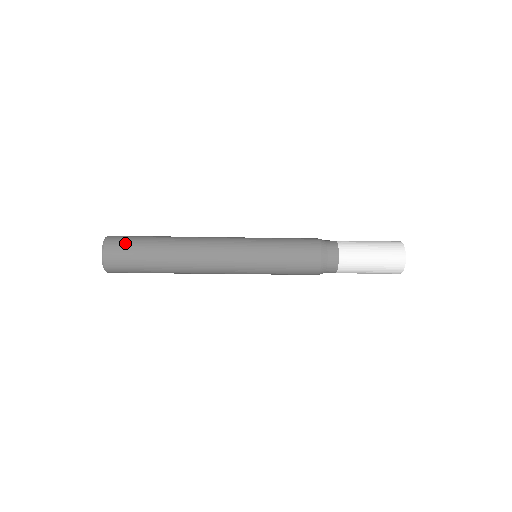
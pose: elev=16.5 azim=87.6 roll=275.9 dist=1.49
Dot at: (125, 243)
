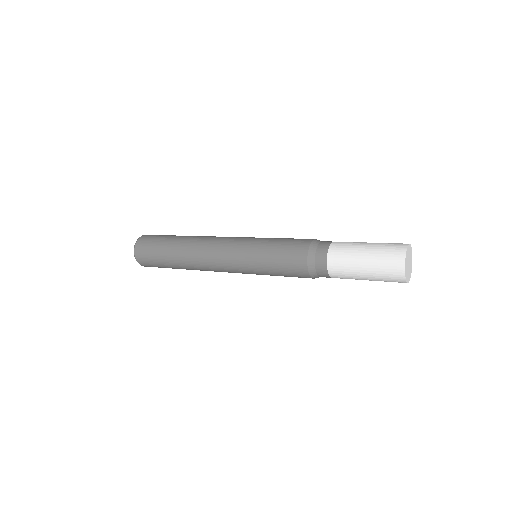
Dot at: (147, 251)
